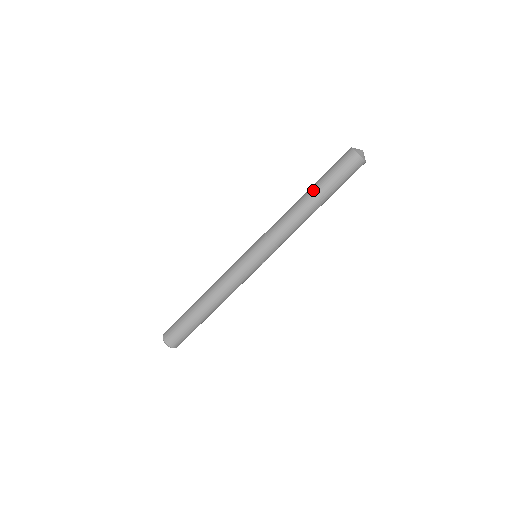
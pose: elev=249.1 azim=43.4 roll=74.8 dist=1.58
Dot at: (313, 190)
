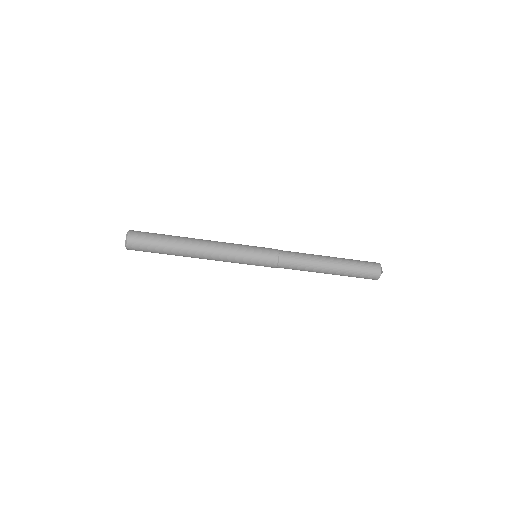
Dot at: (336, 262)
